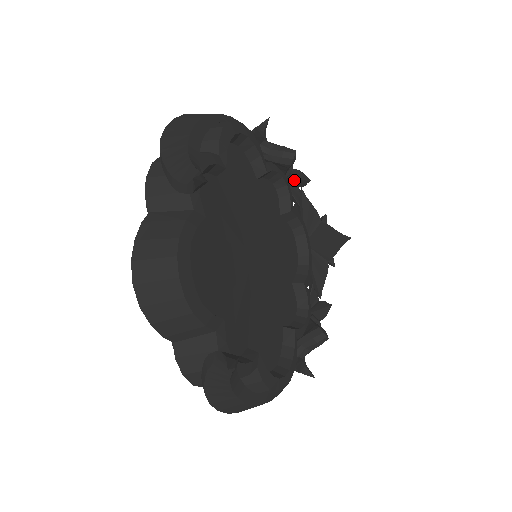
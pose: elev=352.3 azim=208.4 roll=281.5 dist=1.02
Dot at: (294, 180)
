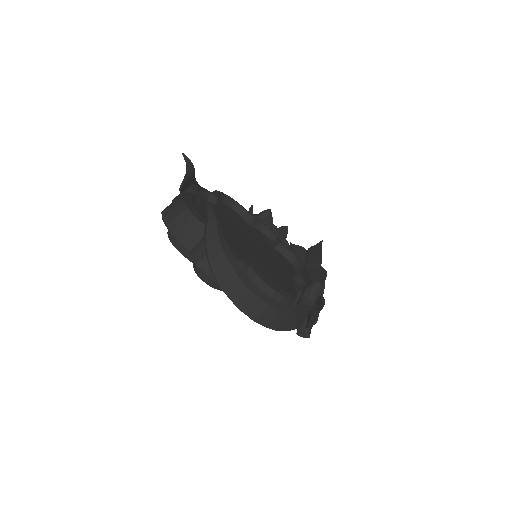
Dot at: (280, 234)
